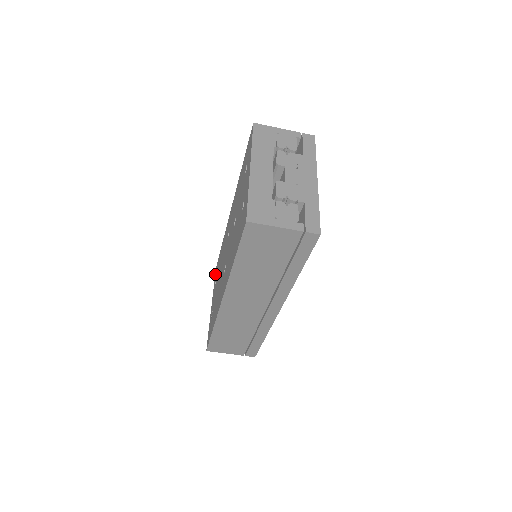
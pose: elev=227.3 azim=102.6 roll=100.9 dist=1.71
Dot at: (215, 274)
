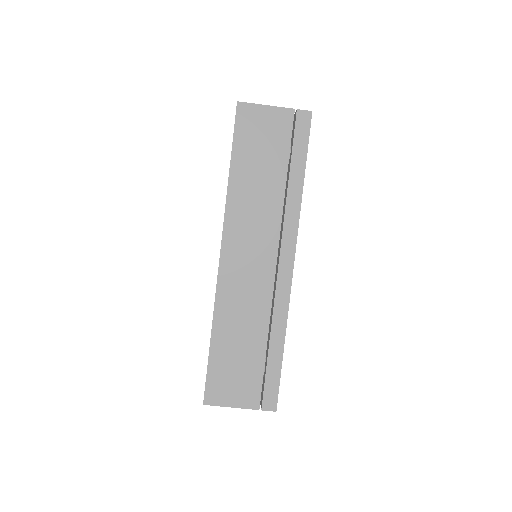
Dot at: occluded
